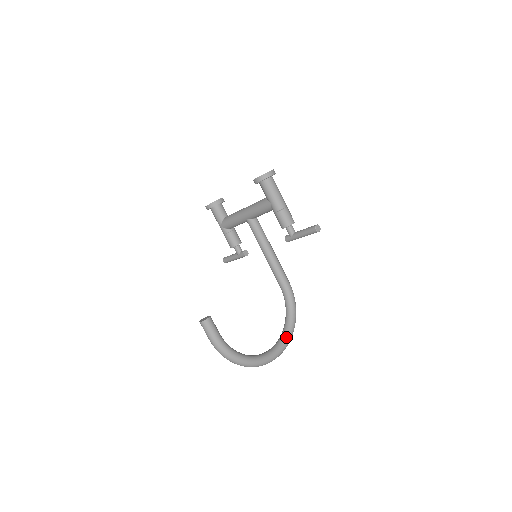
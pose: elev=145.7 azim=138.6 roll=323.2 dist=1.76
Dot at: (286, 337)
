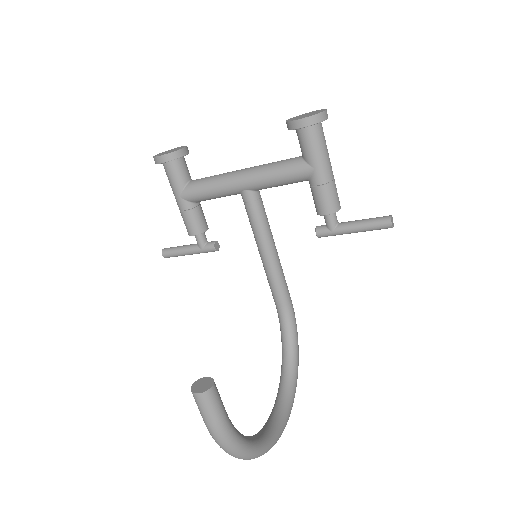
Dot at: (292, 390)
